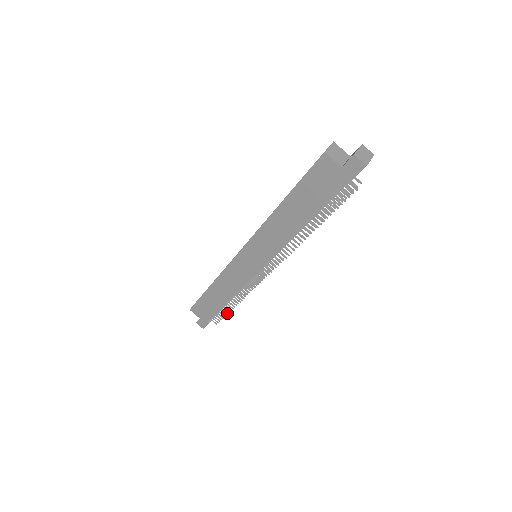
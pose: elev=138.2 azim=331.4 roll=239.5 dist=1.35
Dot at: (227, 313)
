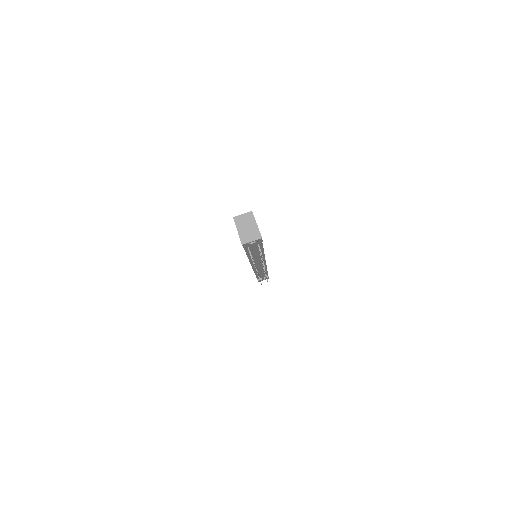
Dot at: occluded
